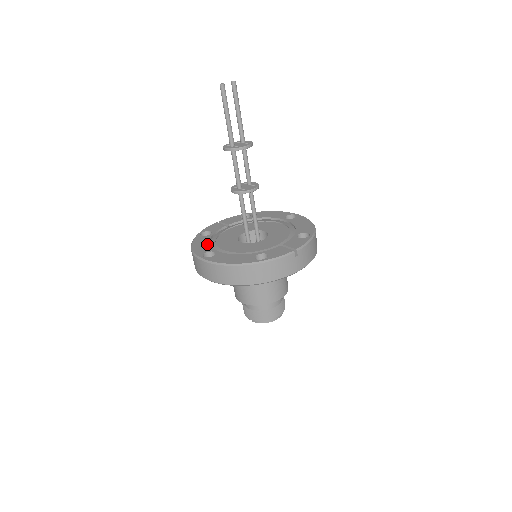
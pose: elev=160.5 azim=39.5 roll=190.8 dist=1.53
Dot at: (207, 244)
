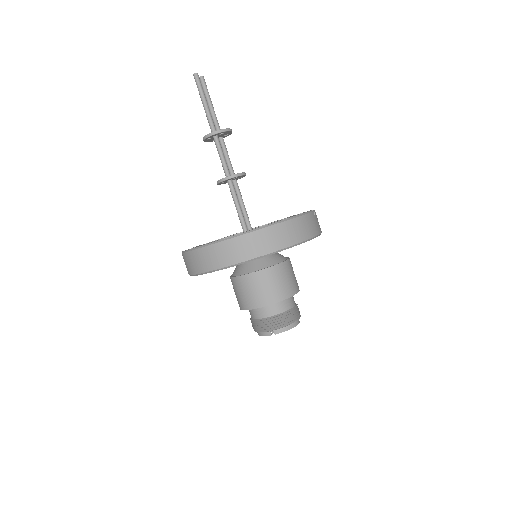
Dot at: occluded
